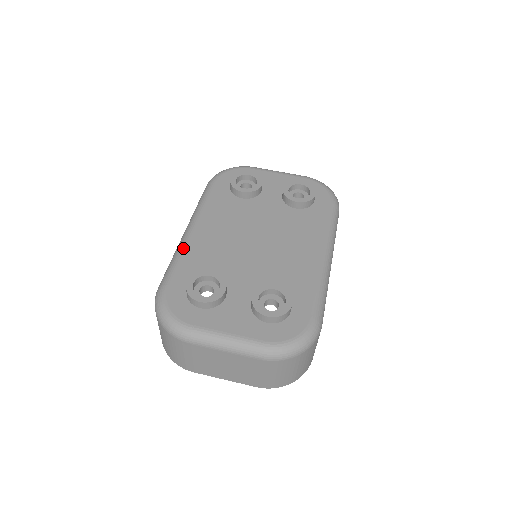
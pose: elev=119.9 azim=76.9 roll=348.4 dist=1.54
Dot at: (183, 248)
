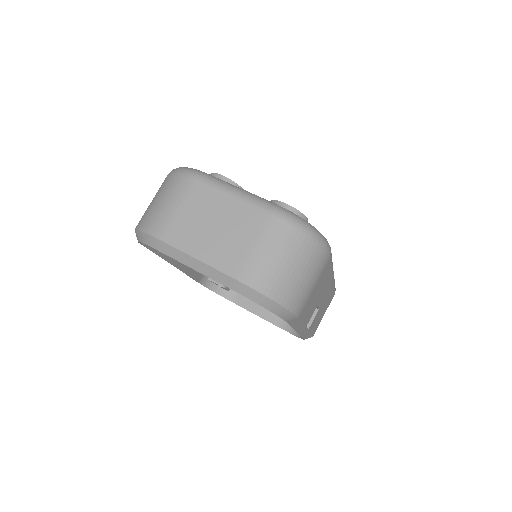
Dot at: occluded
